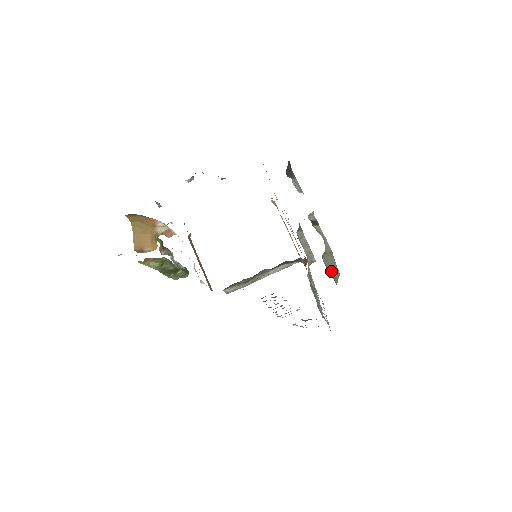
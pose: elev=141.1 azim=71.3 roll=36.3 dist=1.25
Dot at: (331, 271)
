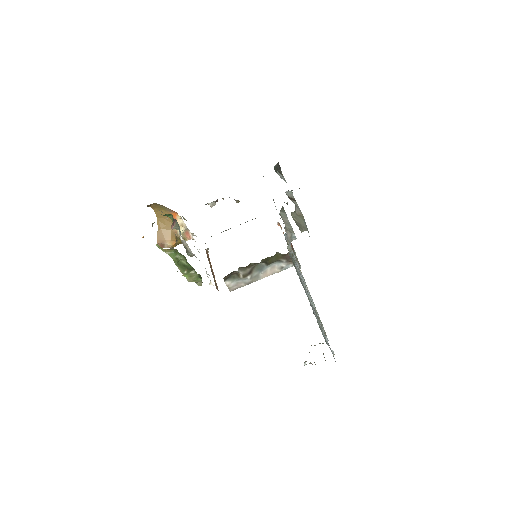
Dot at: (298, 224)
